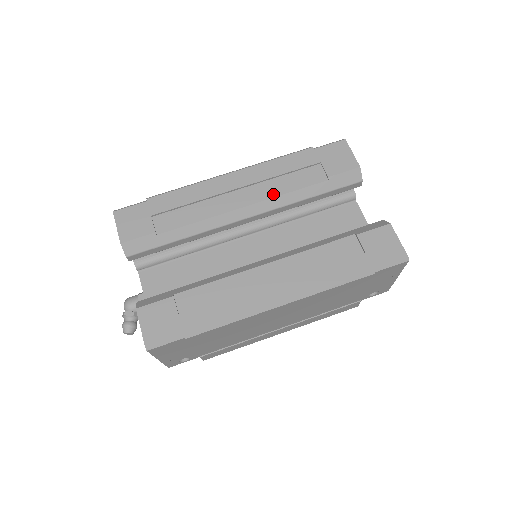
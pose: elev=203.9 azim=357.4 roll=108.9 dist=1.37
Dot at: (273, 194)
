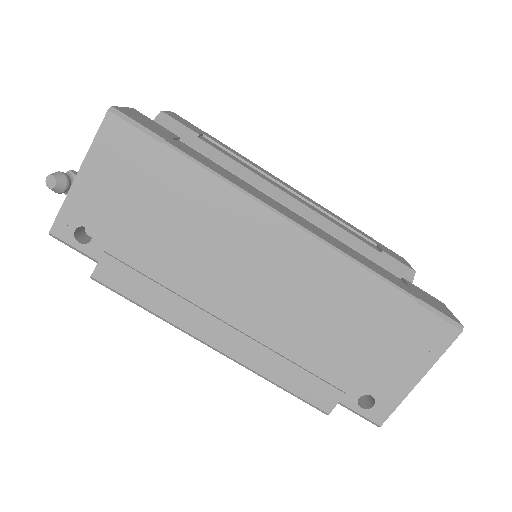
Dot at: (323, 215)
